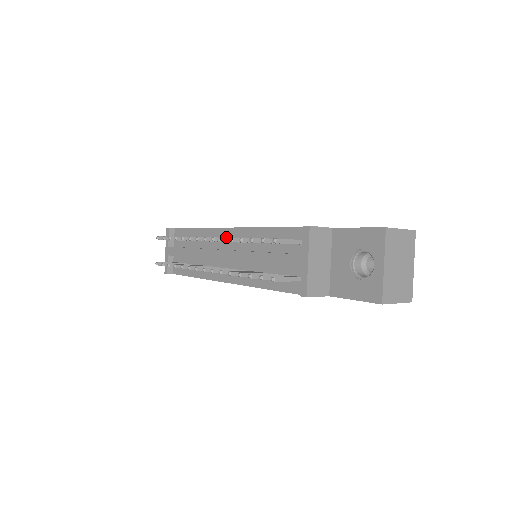
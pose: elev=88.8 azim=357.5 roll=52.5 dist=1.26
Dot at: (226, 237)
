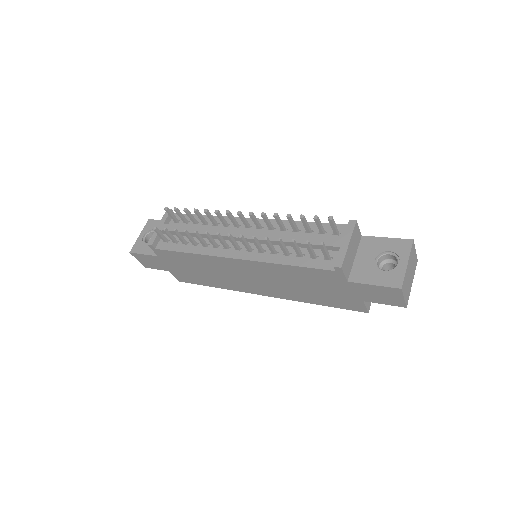
Dot at: occluded
